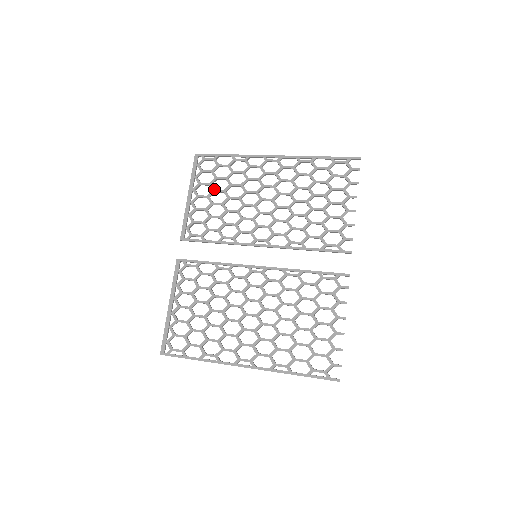
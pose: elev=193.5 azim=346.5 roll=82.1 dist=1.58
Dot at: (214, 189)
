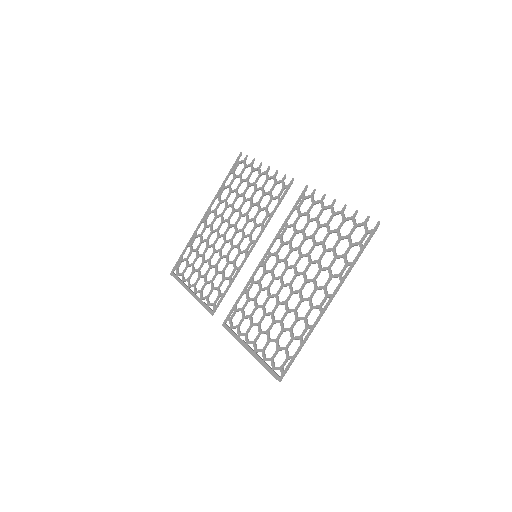
Dot at: (197, 269)
